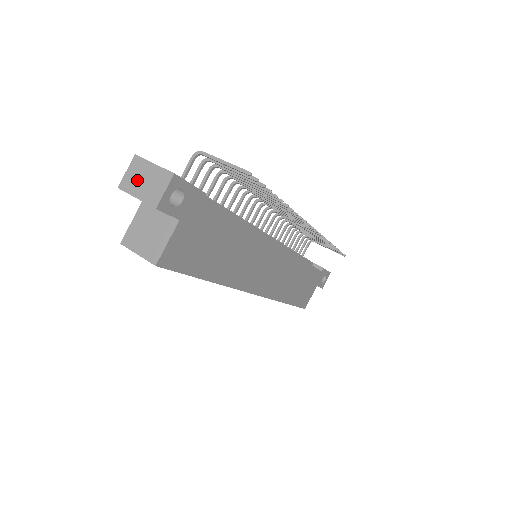
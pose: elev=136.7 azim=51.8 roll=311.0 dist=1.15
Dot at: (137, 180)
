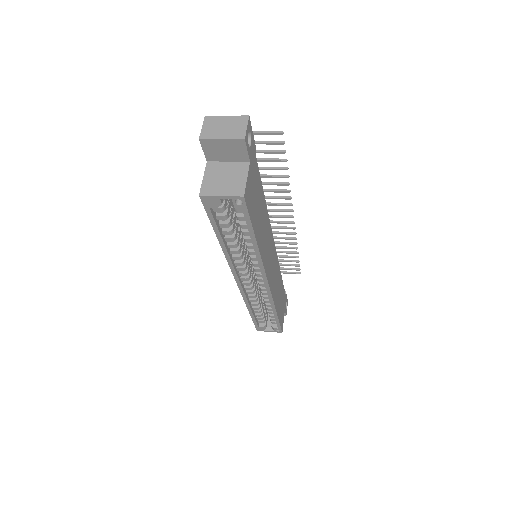
Dot at: (216, 129)
